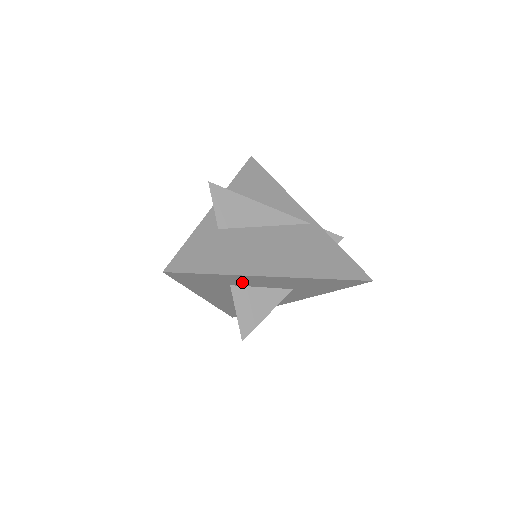
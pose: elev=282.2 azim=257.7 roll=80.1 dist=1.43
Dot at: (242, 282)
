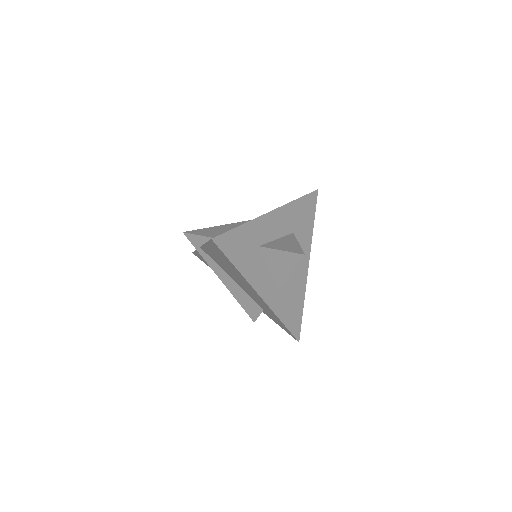
Dot at: (262, 235)
